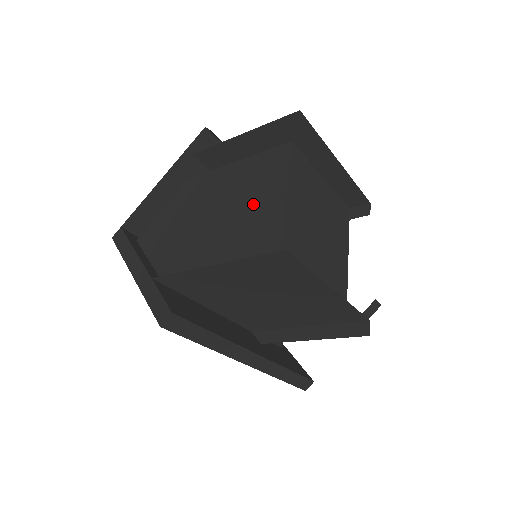
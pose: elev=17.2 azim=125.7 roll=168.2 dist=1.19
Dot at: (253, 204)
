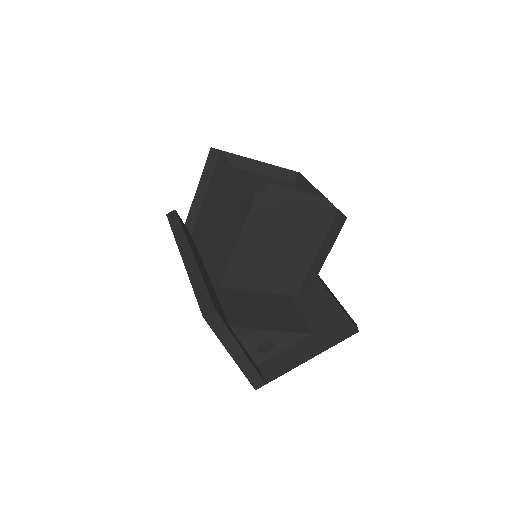
Dot at: occluded
